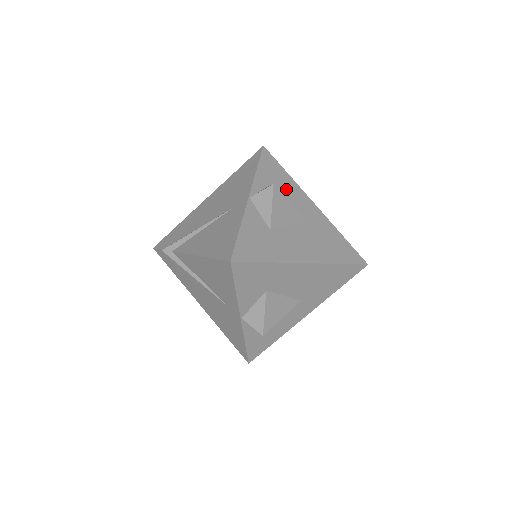
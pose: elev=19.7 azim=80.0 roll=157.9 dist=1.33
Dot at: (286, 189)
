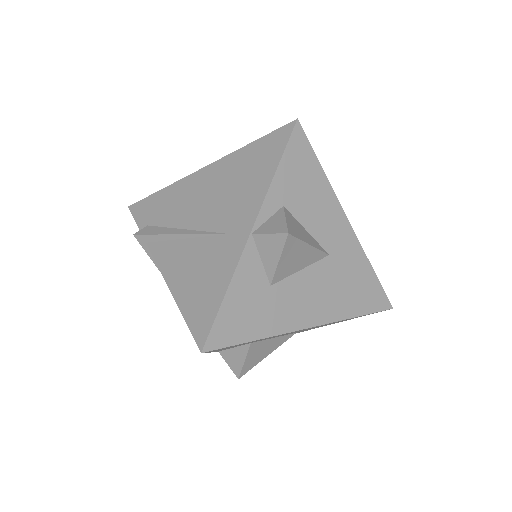
Dot at: (313, 203)
